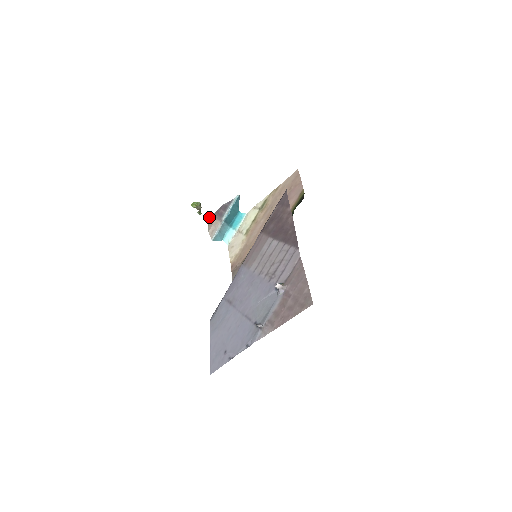
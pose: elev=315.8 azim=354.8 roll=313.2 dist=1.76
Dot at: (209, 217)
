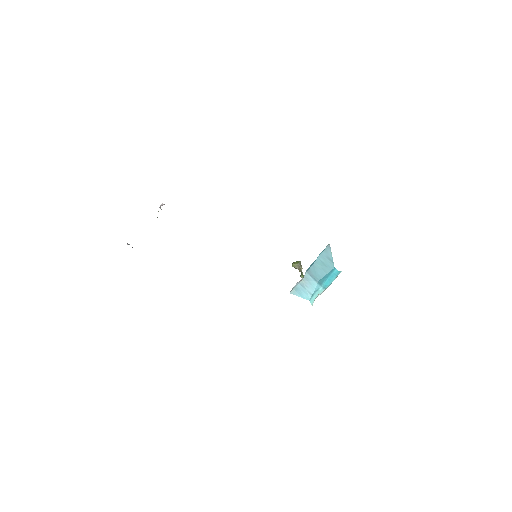
Dot at: occluded
